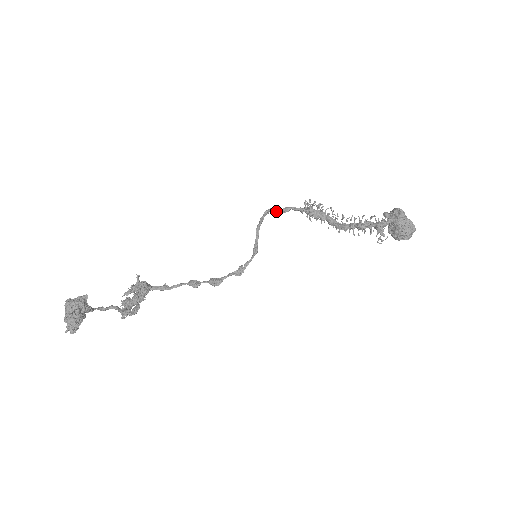
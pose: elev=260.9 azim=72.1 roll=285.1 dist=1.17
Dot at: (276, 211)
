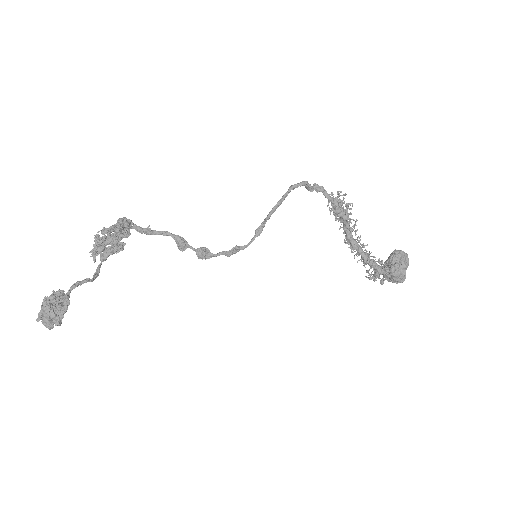
Dot at: (305, 186)
